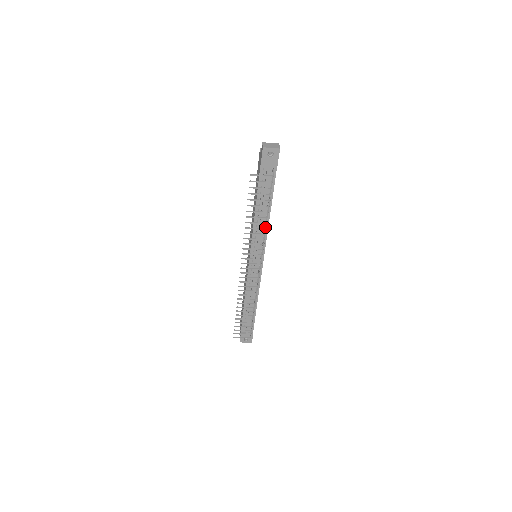
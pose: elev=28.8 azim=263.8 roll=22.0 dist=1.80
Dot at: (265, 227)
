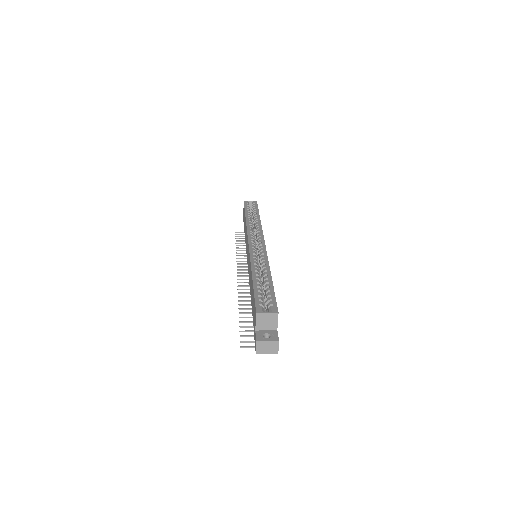
Dot at: occluded
